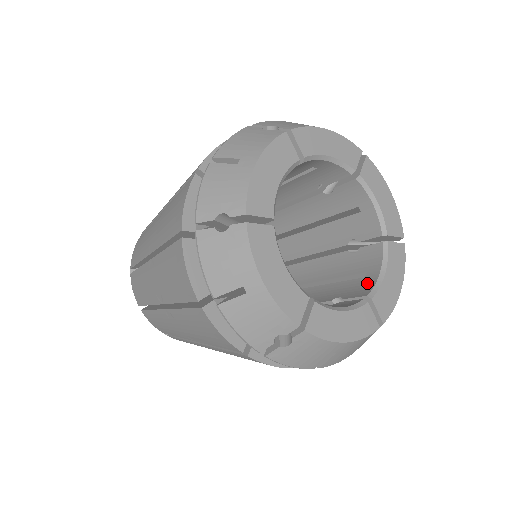
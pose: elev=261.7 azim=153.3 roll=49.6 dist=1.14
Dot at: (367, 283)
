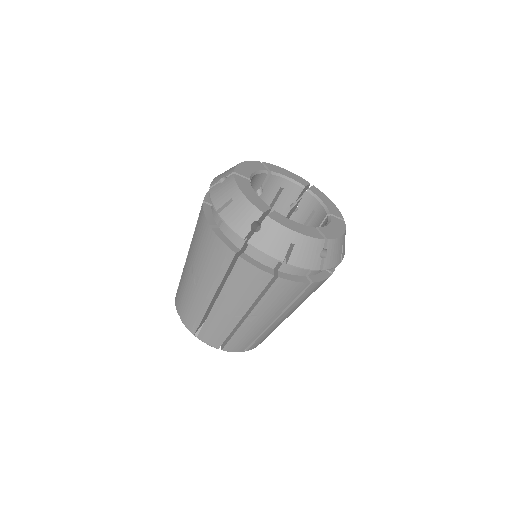
Dot at: (319, 212)
